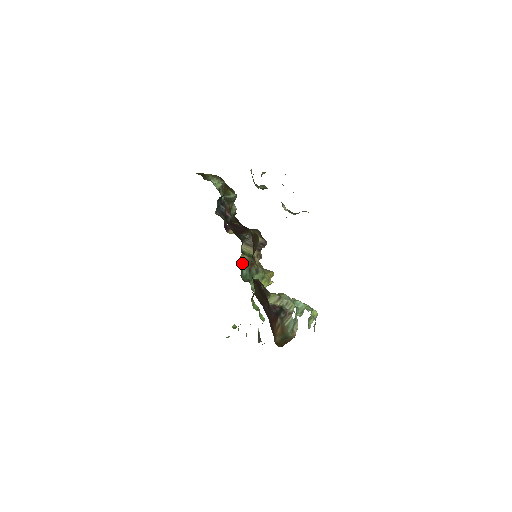
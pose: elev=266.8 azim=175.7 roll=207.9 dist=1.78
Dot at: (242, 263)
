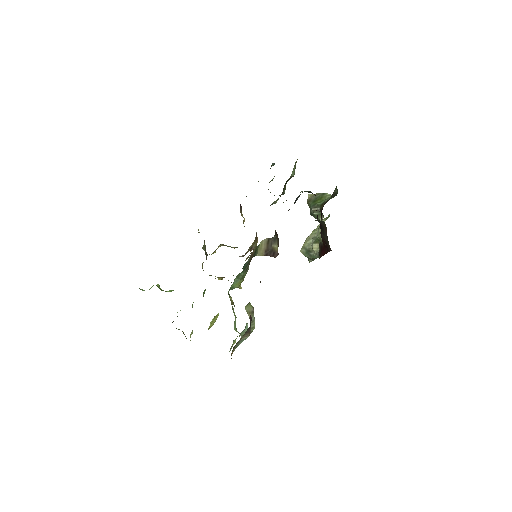
Dot at: (252, 253)
